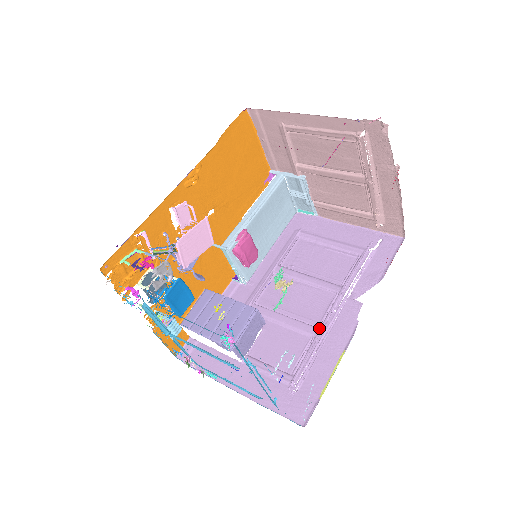
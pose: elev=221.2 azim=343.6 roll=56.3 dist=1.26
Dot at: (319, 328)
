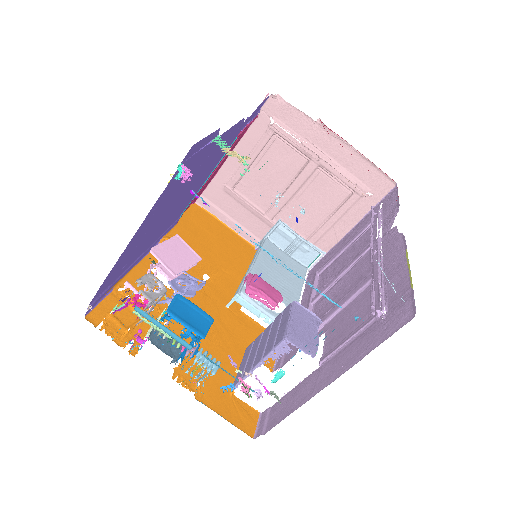
Dot at: occluded
